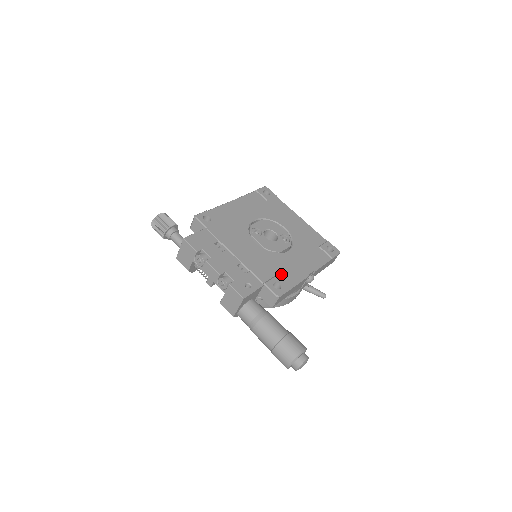
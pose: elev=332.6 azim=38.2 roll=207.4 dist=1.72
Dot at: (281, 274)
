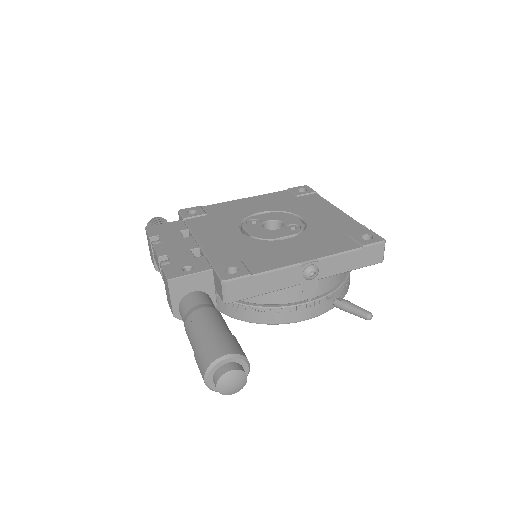
Dot at: (252, 260)
